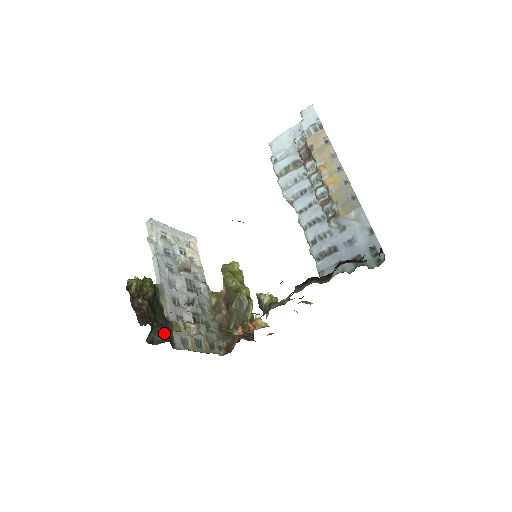
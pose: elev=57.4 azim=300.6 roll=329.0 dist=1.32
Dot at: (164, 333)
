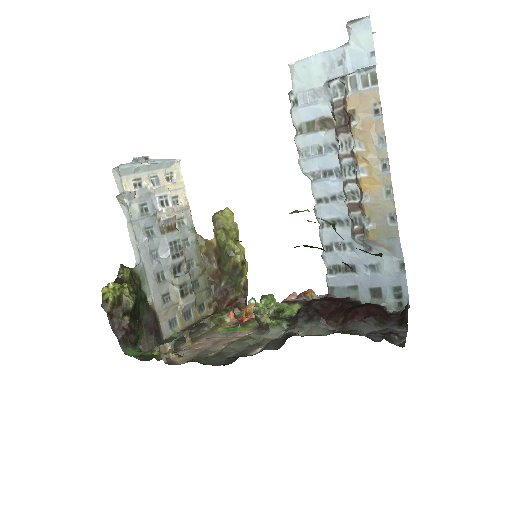
Dot at: (150, 333)
